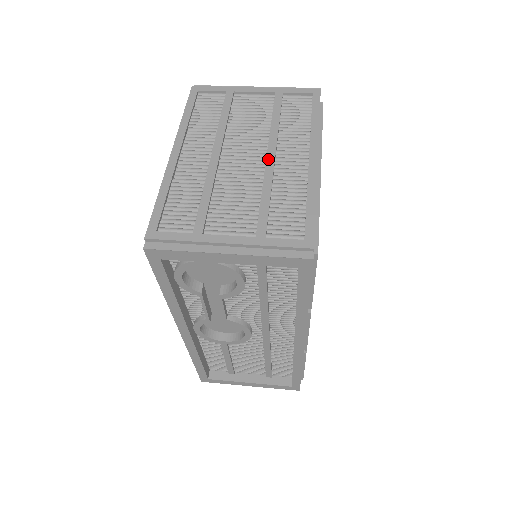
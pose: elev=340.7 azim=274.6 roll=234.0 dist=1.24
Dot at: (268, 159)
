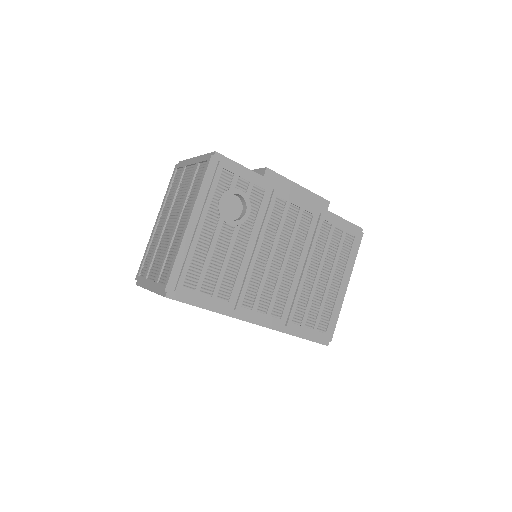
Dot at: (175, 225)
